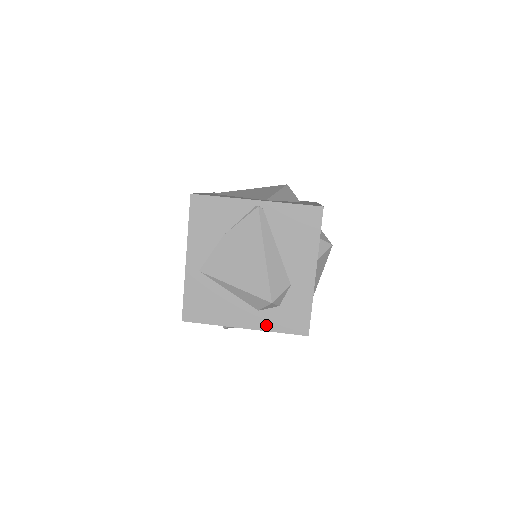
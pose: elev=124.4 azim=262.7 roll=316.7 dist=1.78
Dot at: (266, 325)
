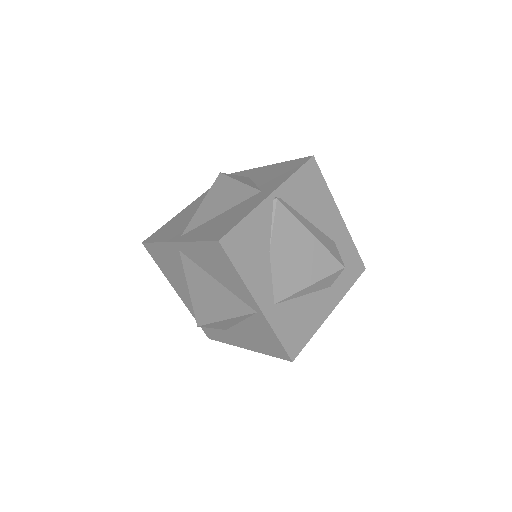
Dot at: (341, 292)
